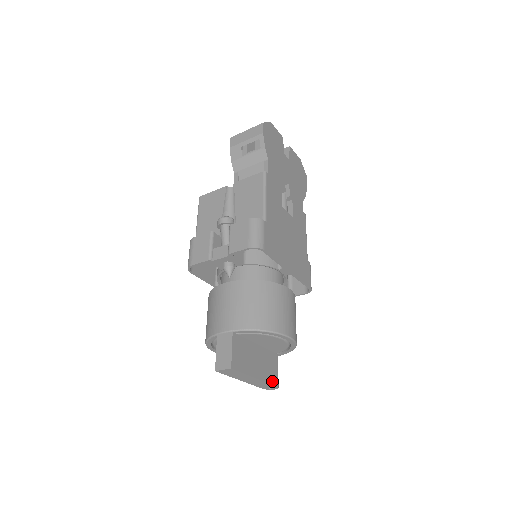
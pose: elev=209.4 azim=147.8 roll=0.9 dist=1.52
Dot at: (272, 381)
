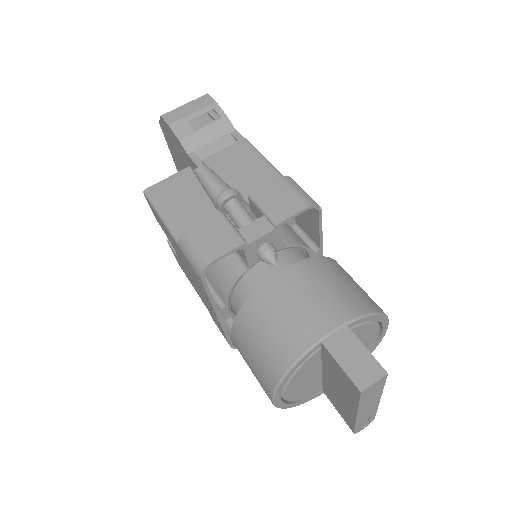
Dot at: occluded
